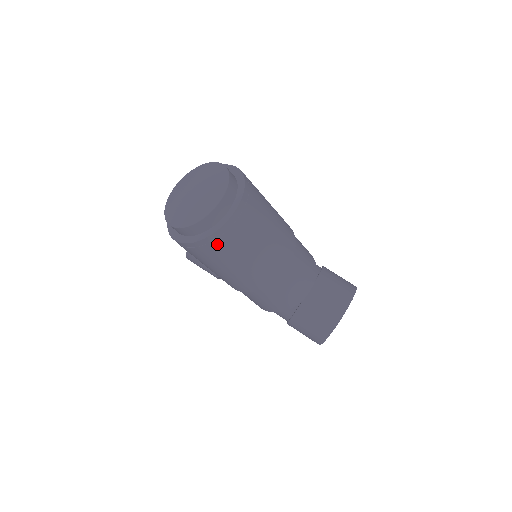
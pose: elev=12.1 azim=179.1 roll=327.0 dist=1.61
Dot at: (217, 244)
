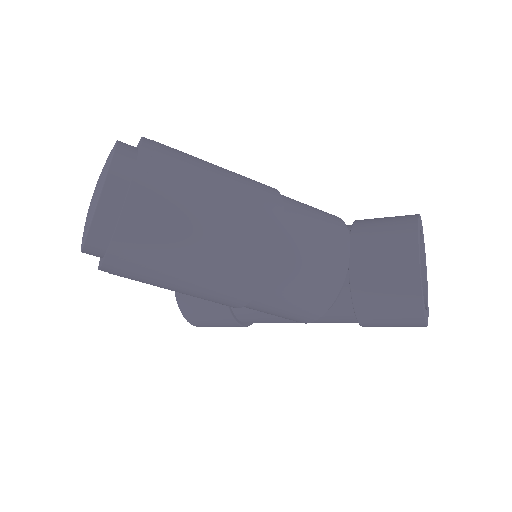
Dot at: (141, 228)
